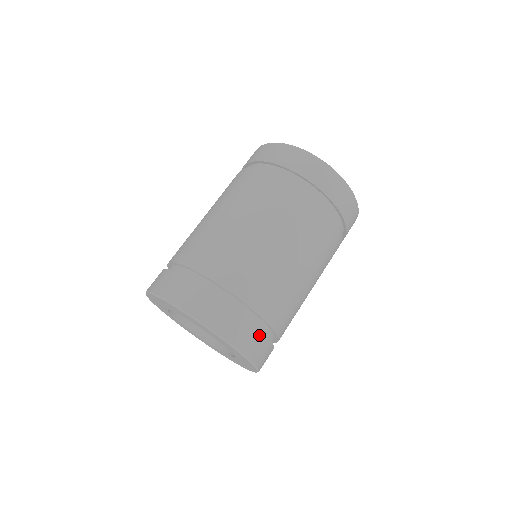
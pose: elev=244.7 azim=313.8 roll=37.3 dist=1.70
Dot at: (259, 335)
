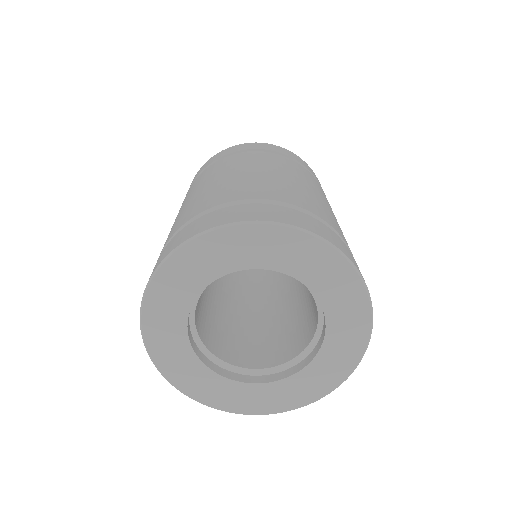
Dot at: (336, 237)
